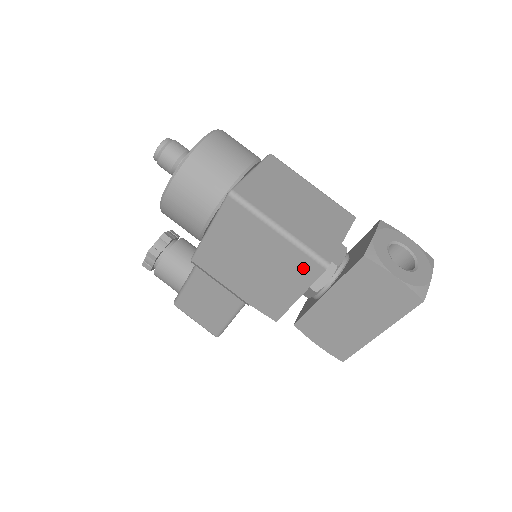
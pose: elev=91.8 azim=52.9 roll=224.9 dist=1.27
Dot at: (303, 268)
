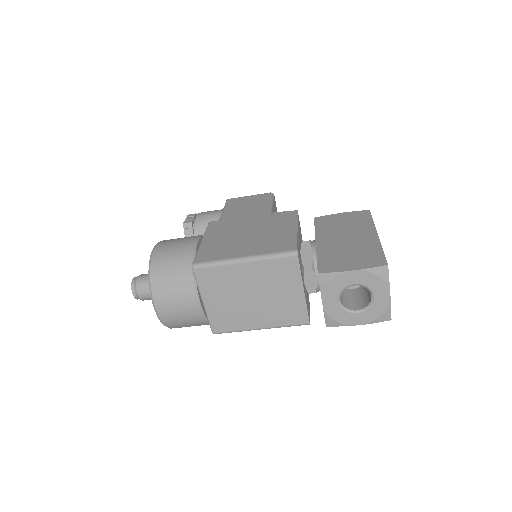
Dot at: occluded
